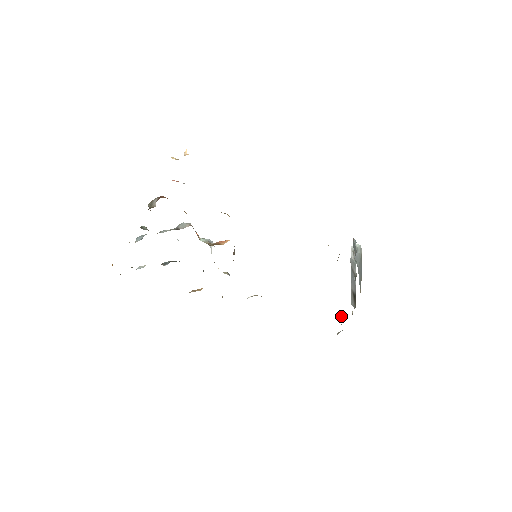
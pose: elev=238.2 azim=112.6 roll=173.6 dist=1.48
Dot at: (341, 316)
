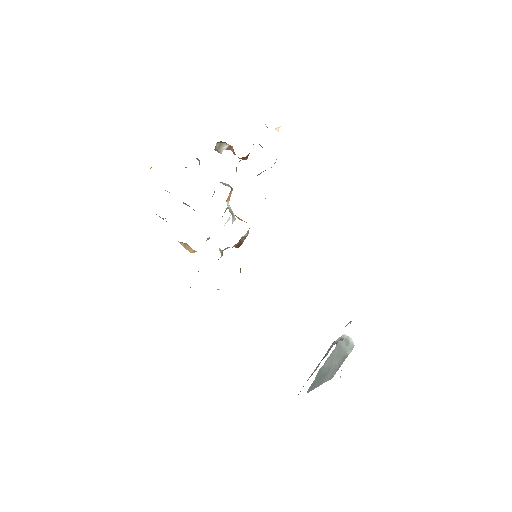
Dot at: occluded
